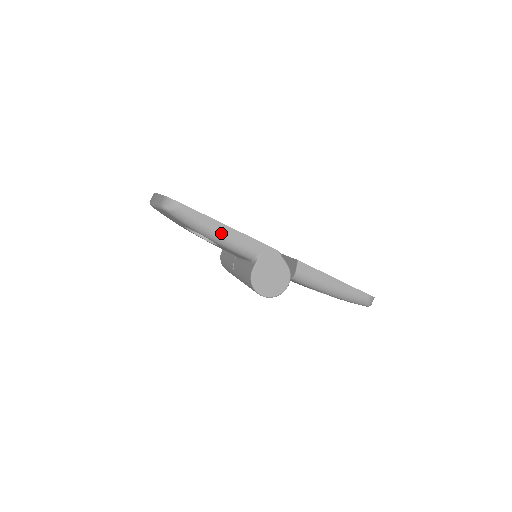
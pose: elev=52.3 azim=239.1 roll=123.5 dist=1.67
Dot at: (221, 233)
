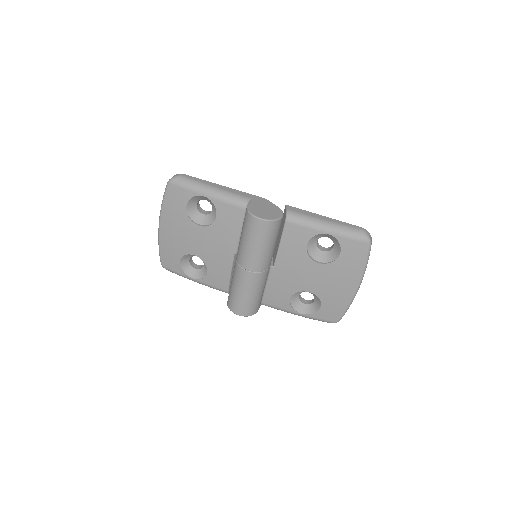
Dot at: (216, 188)
